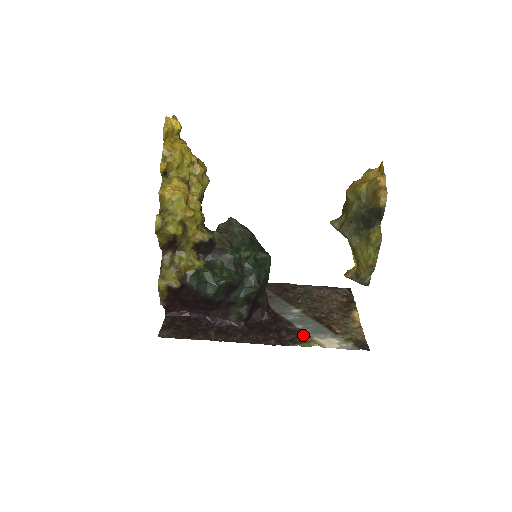
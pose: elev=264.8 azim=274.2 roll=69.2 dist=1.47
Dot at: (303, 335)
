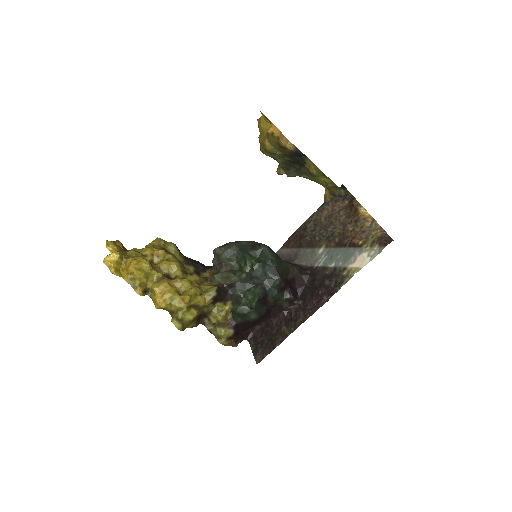
Dot at: (340, 272)
